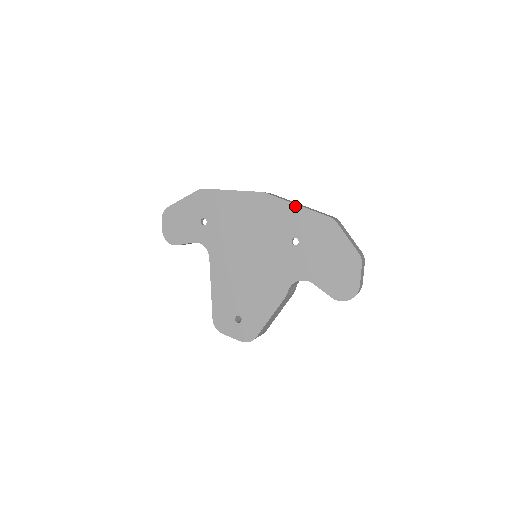
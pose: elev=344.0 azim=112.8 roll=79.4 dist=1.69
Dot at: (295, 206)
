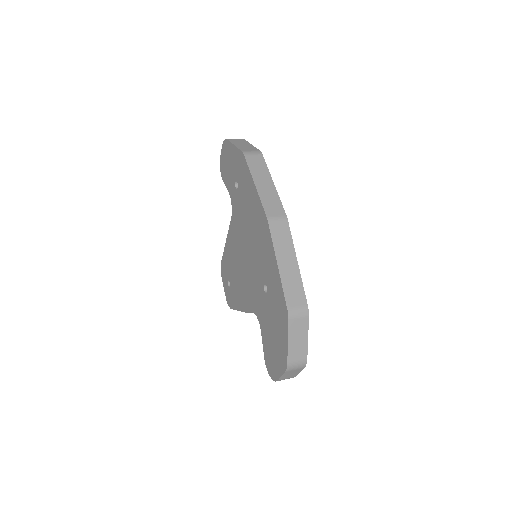
Dot at: (276, 263)
